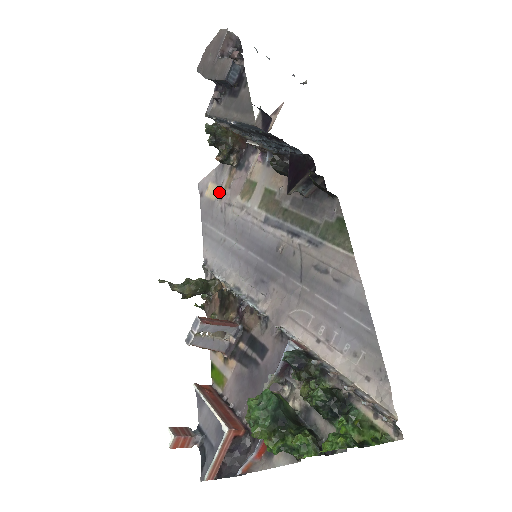
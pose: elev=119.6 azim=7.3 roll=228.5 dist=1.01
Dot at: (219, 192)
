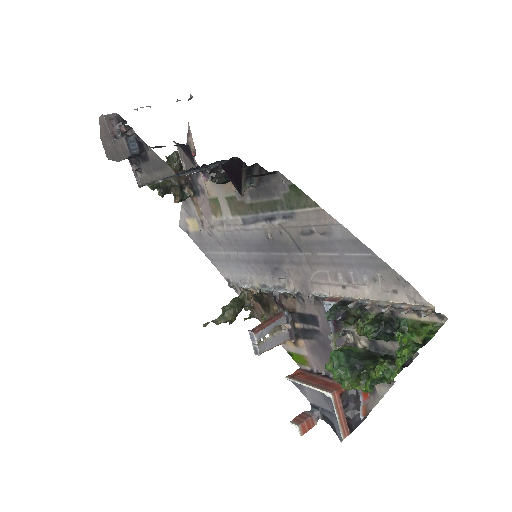
Dot at: (198, 222)
